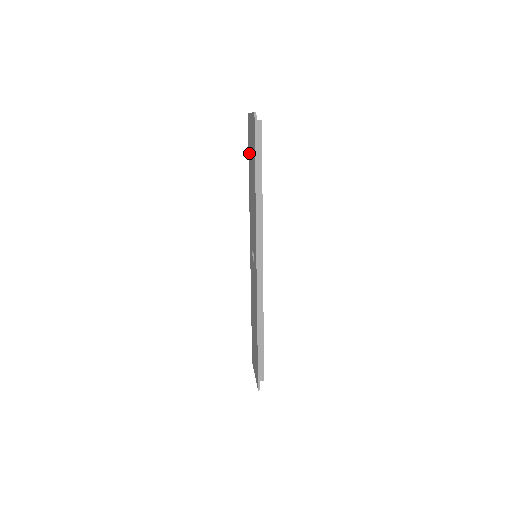
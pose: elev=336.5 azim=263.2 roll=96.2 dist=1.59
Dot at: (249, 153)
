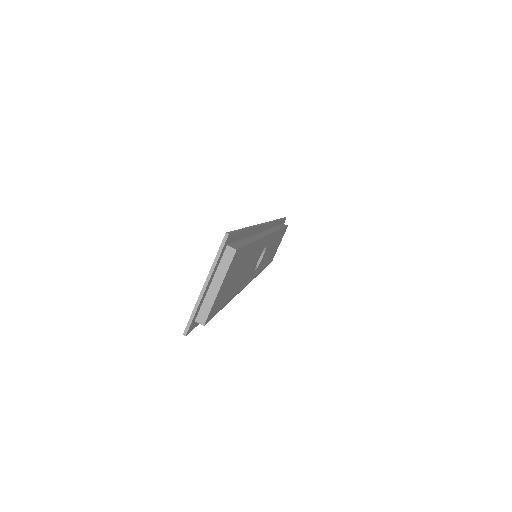
Dot at: occluded
